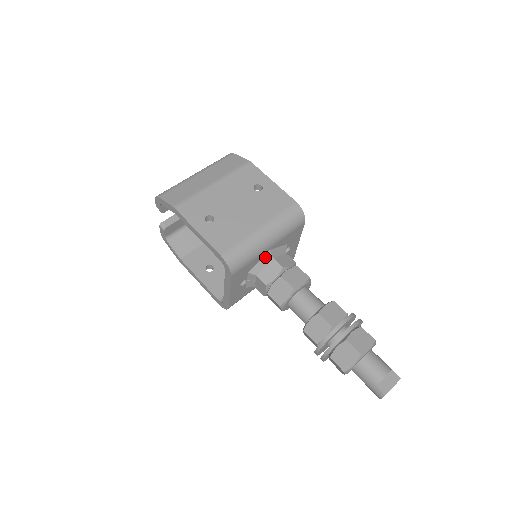
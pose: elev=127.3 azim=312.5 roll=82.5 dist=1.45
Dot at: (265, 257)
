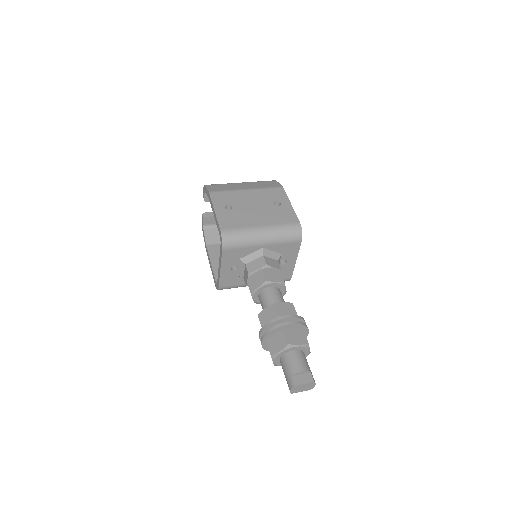
Dot at: (257, 252)
